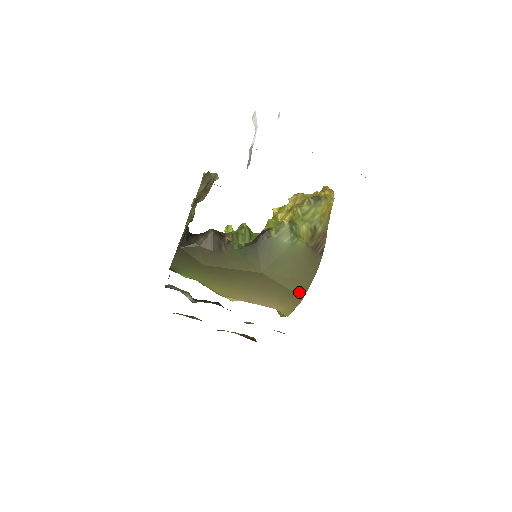
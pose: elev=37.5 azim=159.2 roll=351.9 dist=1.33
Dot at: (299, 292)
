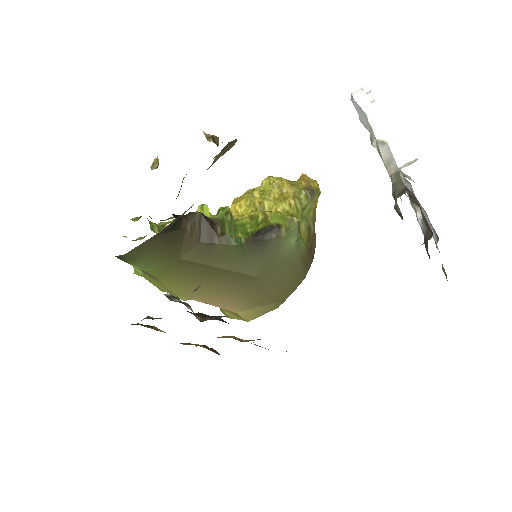
Dot at: (280, 298)
